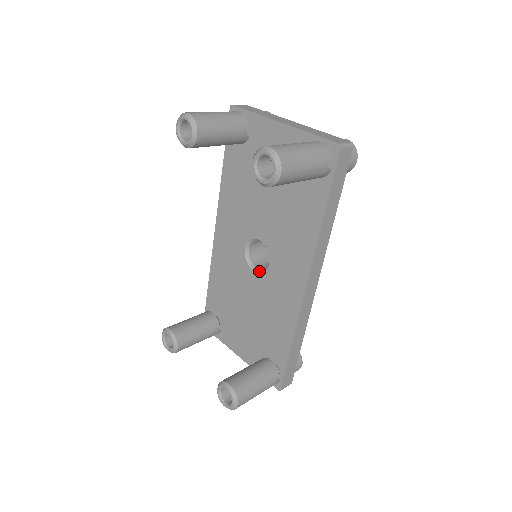
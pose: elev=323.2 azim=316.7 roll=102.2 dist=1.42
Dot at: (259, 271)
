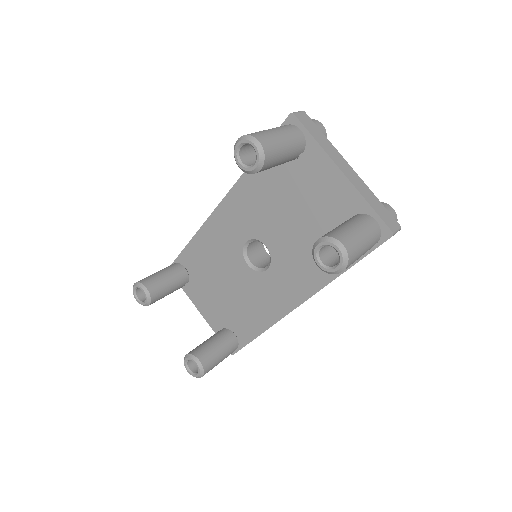
Dot at: (253, 267)
